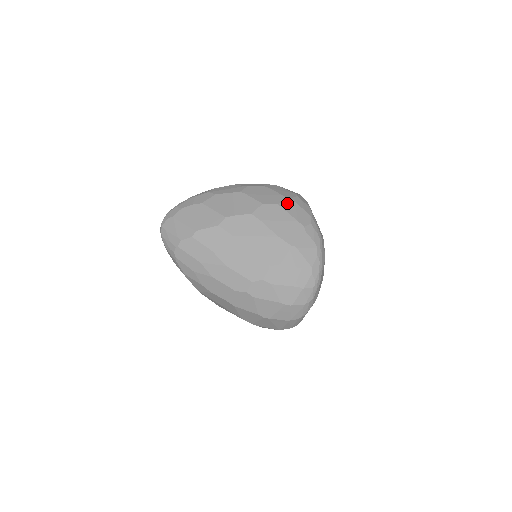
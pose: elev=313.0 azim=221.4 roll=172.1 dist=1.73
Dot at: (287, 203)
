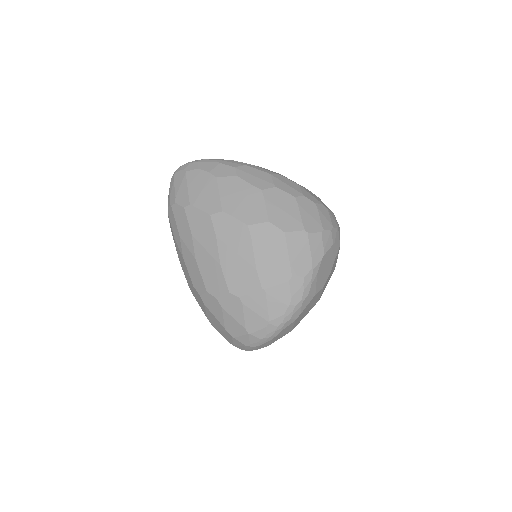
Dot at: (297, 236)
